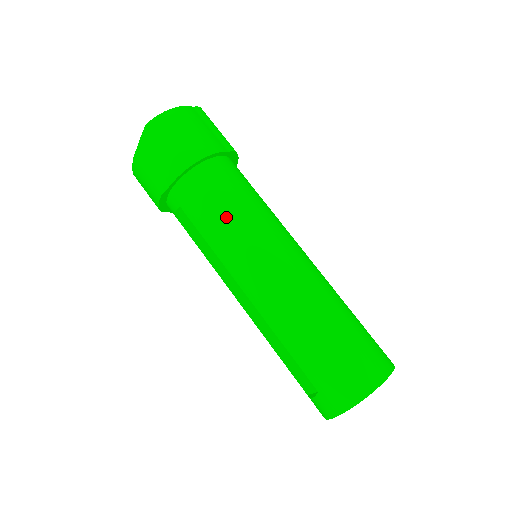
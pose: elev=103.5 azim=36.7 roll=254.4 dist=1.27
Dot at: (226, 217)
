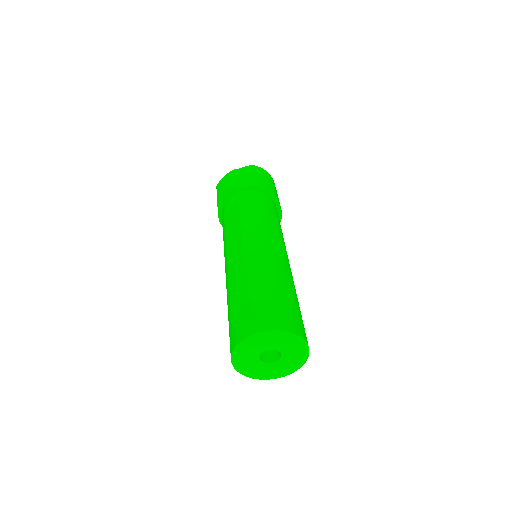
Dot at: (264, 214)
